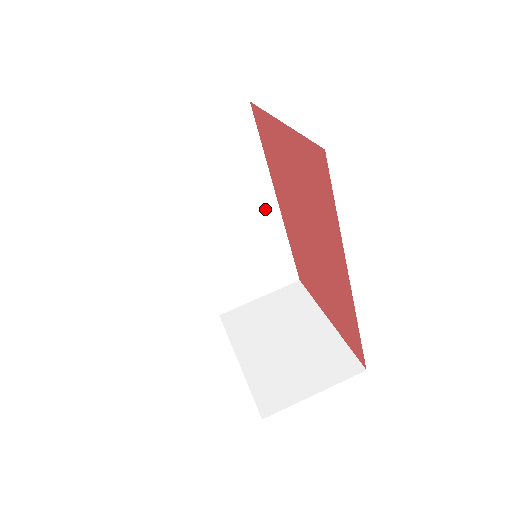
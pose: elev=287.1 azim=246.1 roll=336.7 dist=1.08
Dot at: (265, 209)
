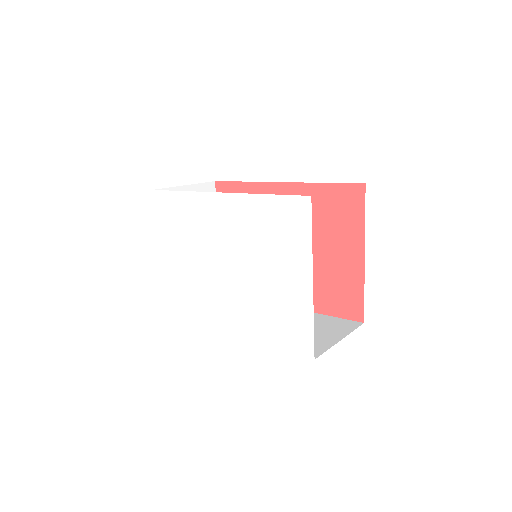
Dot at: occluded
